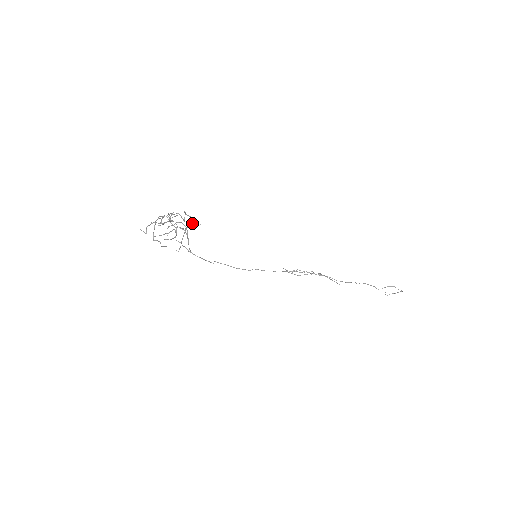
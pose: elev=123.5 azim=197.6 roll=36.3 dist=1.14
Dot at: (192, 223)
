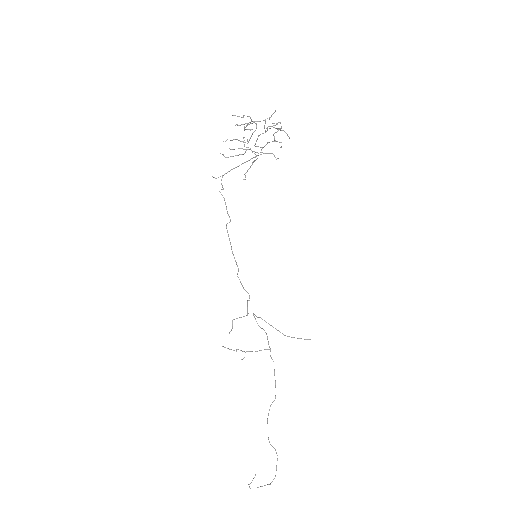
Dot at: (271, 153)
